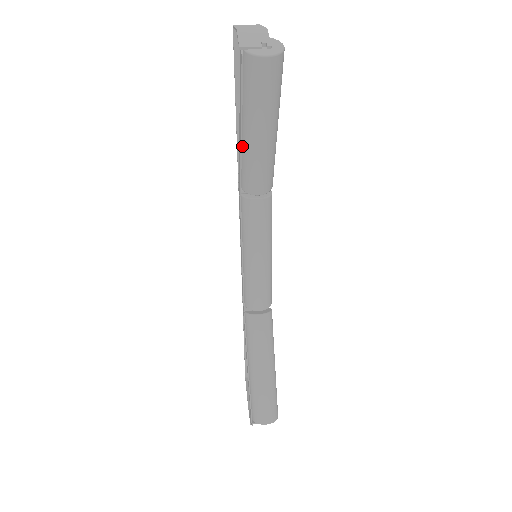
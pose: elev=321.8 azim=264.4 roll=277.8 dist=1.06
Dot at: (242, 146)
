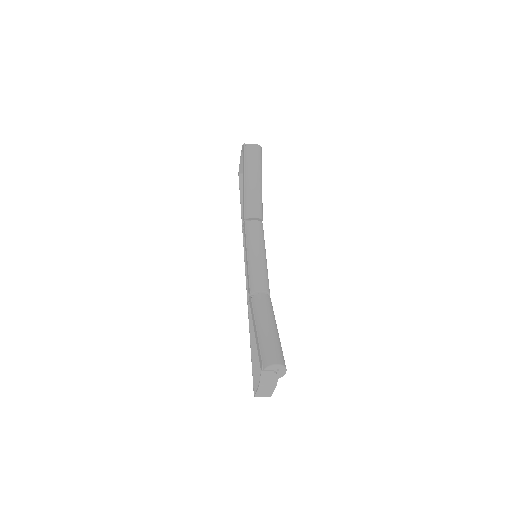
Dot at: (245, 192)
